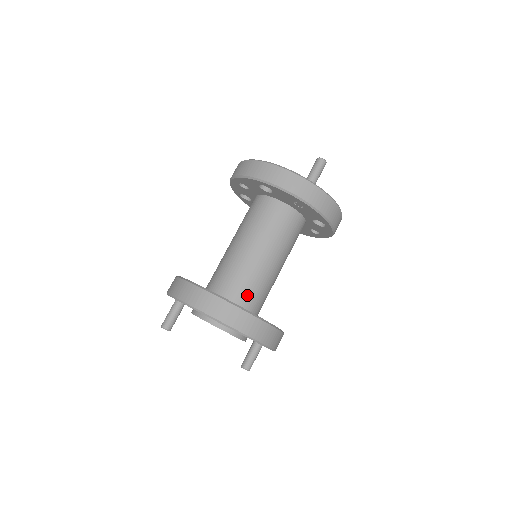
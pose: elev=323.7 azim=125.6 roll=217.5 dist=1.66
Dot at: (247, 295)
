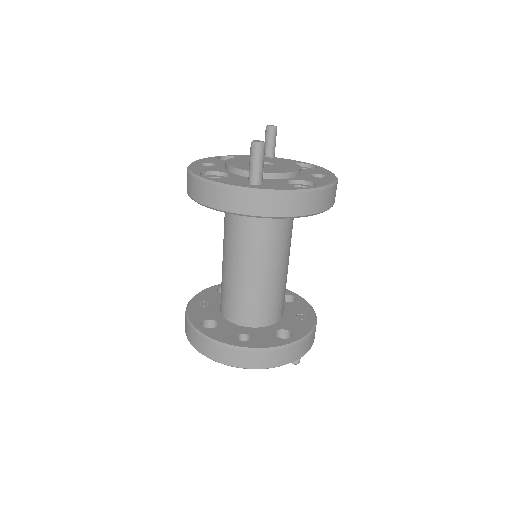
Dot at: (250, 313)
